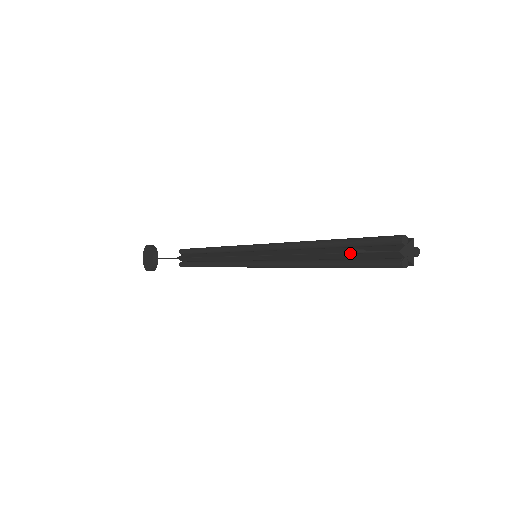
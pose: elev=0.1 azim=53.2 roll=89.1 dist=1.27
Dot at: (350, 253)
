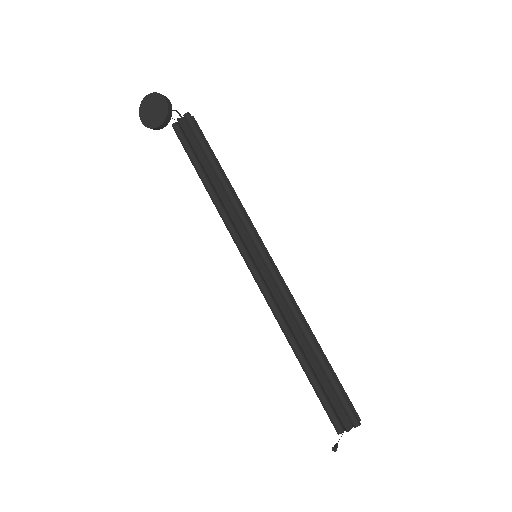
Dot at: (322, 386)
